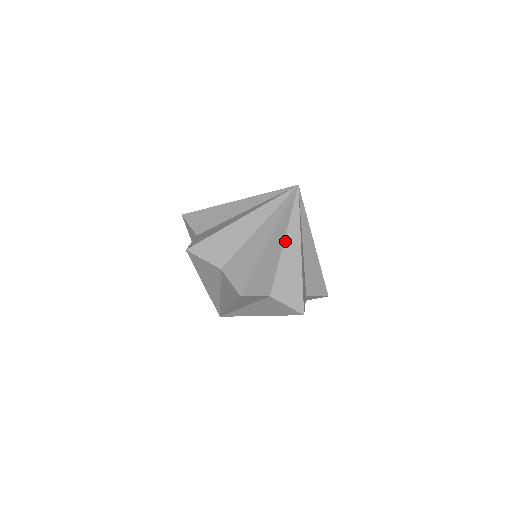
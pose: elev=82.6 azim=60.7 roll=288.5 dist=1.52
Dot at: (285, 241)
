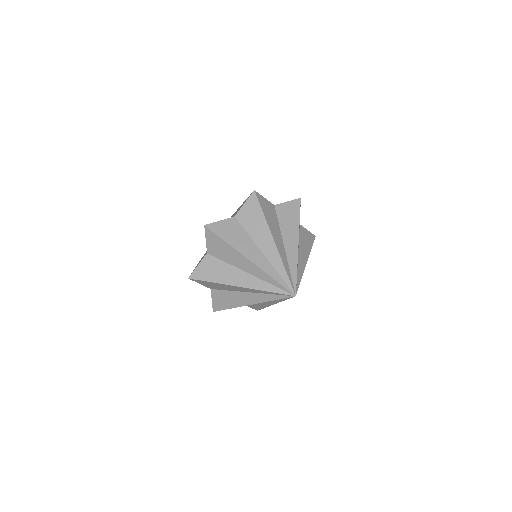
Dot at: (250, 293)
